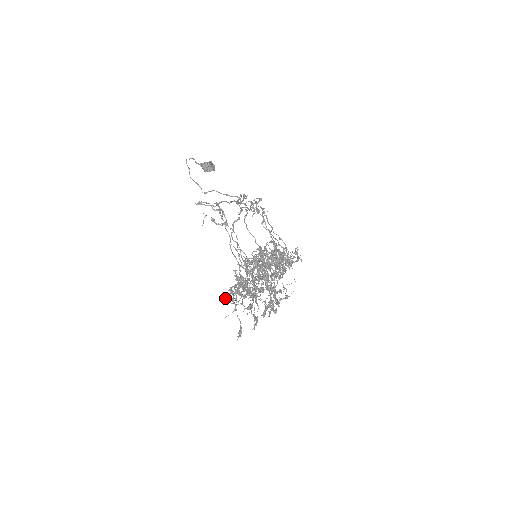
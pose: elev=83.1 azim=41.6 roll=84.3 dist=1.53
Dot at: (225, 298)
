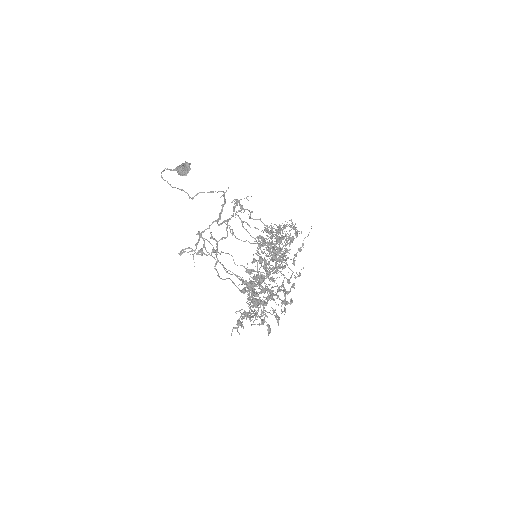
Dot at: (237, 330)
